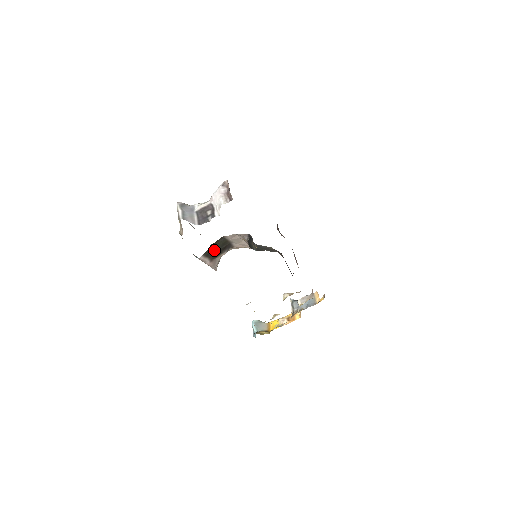
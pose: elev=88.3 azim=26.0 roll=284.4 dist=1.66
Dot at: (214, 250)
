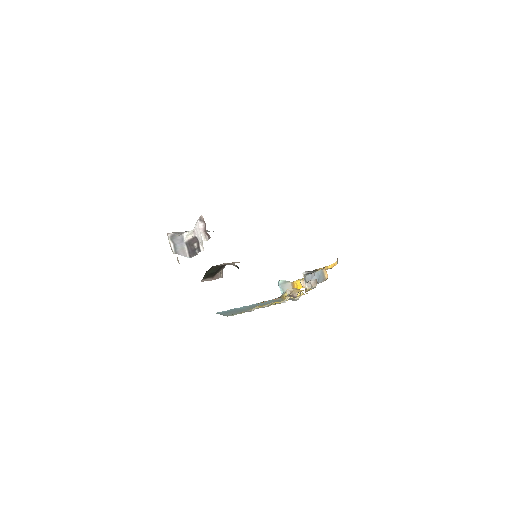
Dot at: (211, 273)
